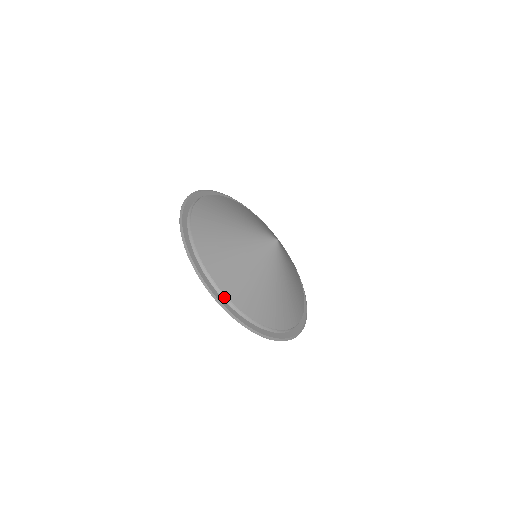
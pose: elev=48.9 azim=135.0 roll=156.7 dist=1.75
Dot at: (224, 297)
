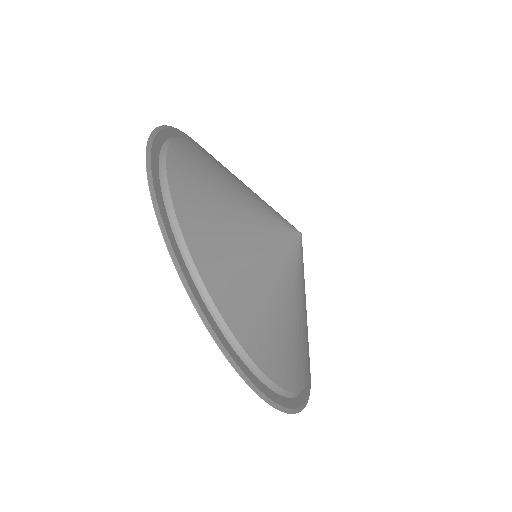
Dot at: (251, 366)
